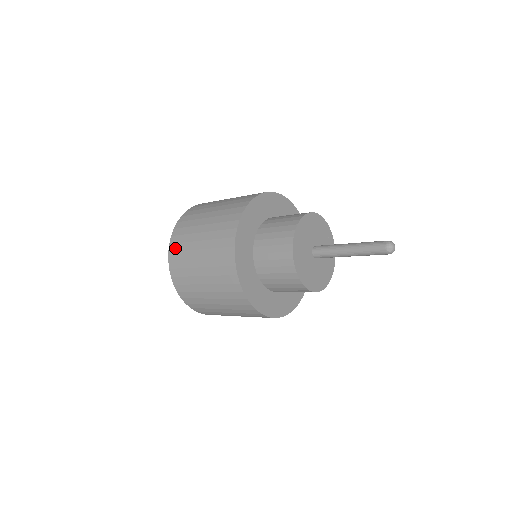
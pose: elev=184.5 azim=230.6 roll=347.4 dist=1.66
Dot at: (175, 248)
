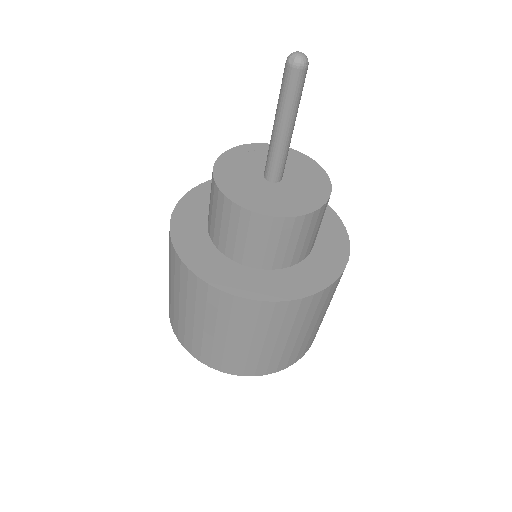
Dot at: occluded
